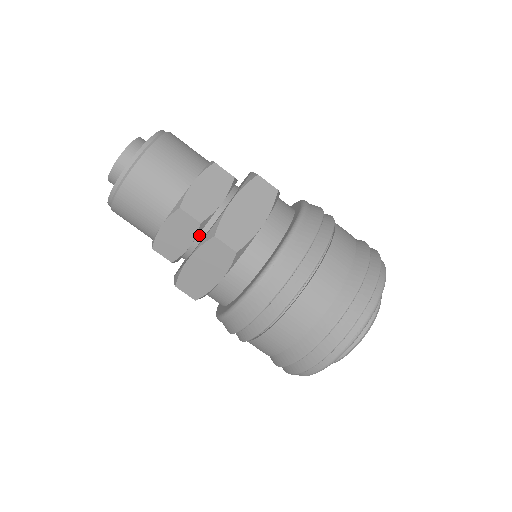
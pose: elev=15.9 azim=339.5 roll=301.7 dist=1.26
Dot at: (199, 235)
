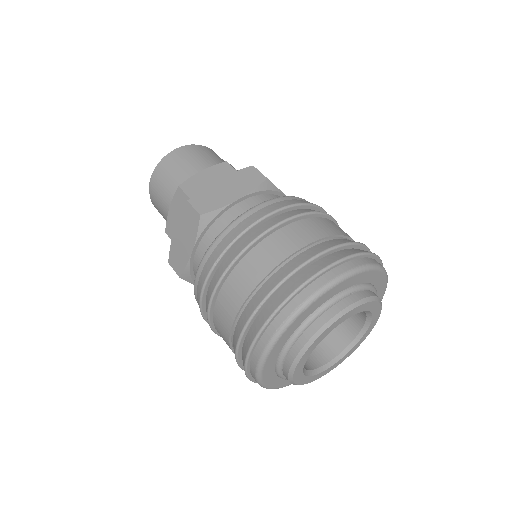
Dot at: occluded
